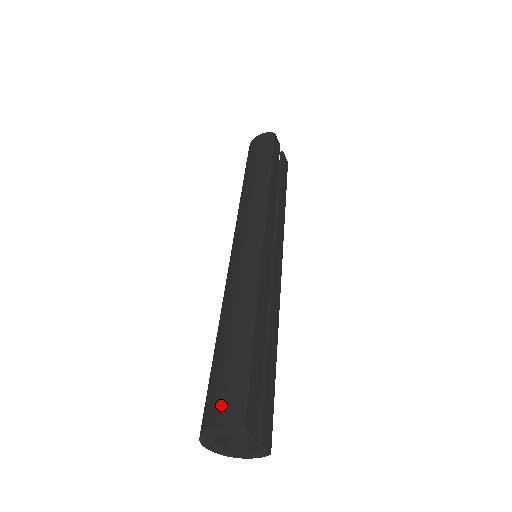
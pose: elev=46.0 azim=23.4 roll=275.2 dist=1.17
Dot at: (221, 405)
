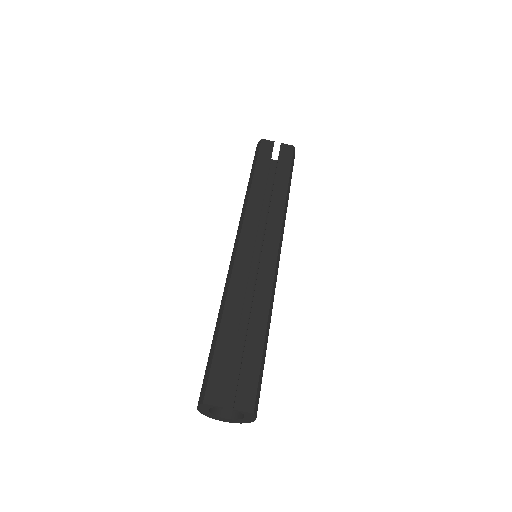
Dot at: (200, 392)
